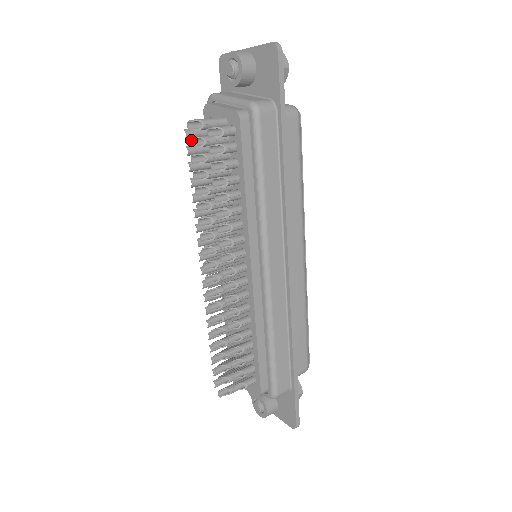
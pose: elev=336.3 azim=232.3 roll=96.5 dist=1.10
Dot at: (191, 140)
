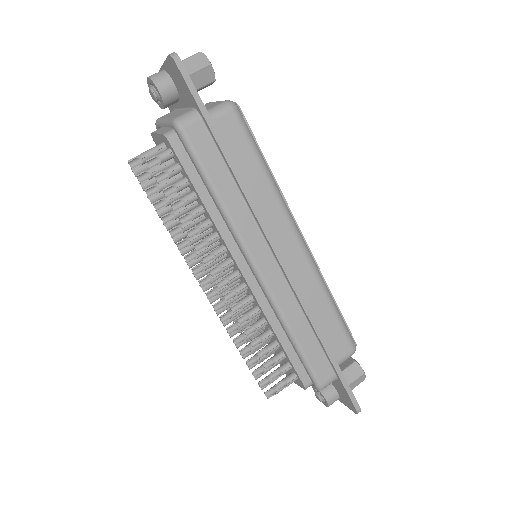
Dot at: (138, 177)
